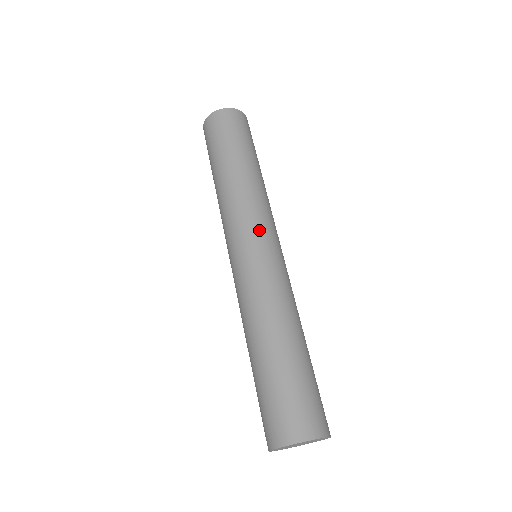
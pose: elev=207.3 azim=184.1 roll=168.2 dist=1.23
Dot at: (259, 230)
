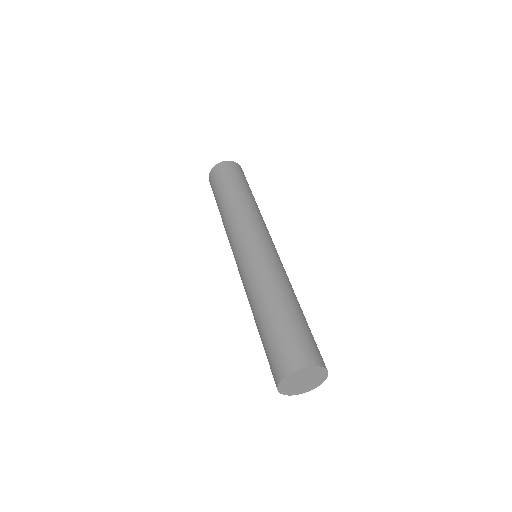
Dot at: (253, 233)
